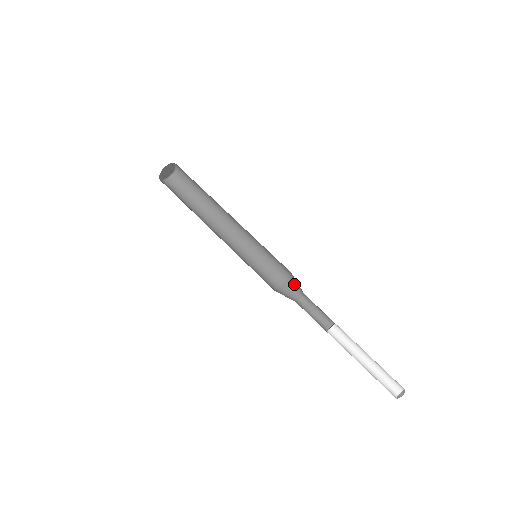
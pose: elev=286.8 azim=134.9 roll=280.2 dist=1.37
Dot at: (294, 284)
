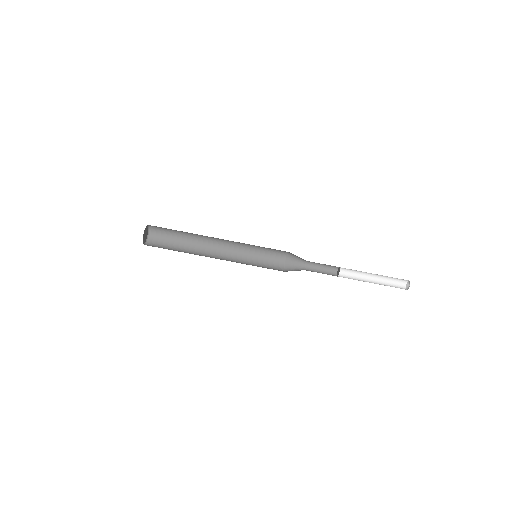
Dot at: (295, 256)
